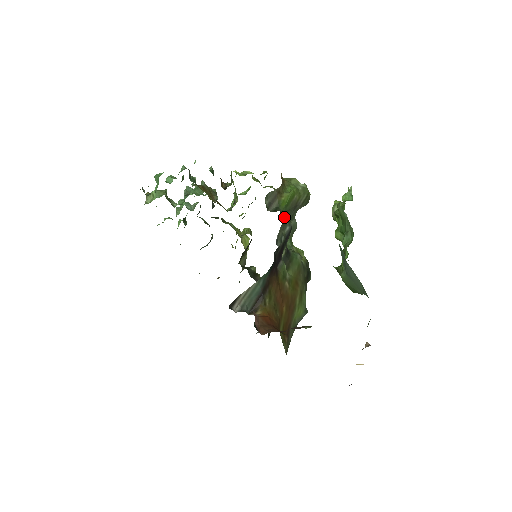
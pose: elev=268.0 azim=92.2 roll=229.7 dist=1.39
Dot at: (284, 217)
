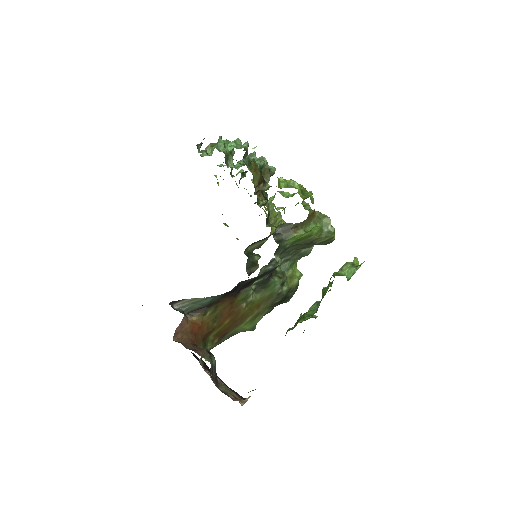
Dot at: (288, 248)
